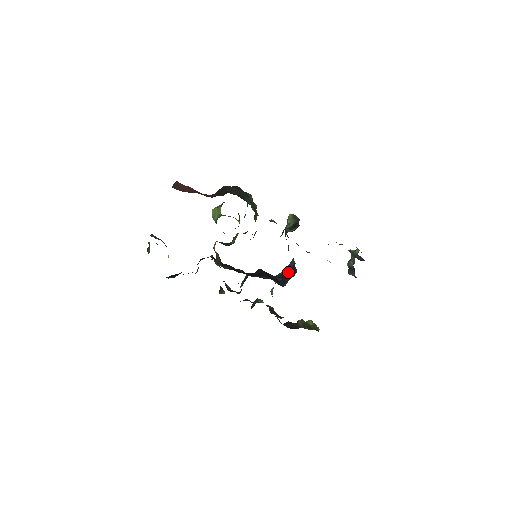
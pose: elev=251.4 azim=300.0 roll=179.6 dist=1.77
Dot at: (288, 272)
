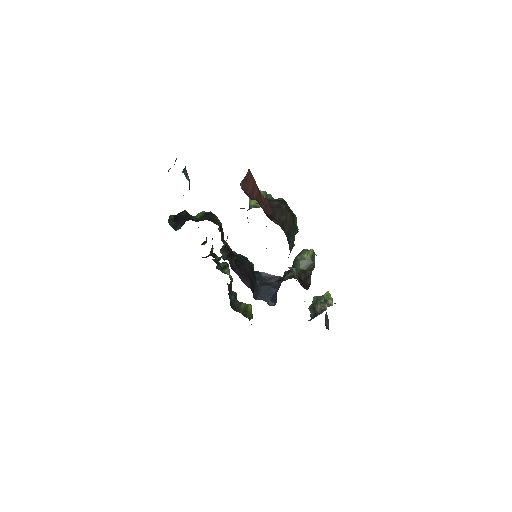
Dot at: (268, 284)
